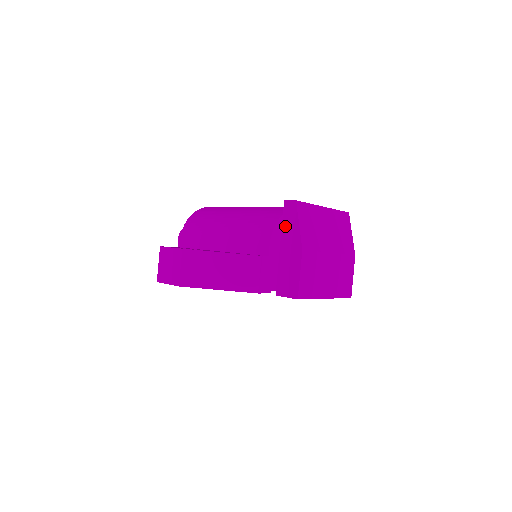
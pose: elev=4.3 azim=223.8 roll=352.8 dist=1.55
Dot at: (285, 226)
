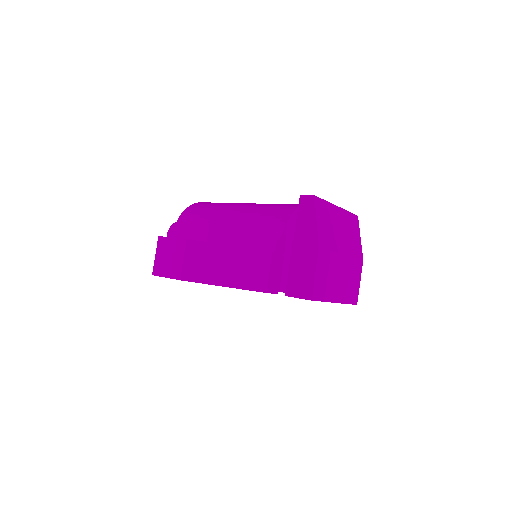
Dot at: (300, 222)
